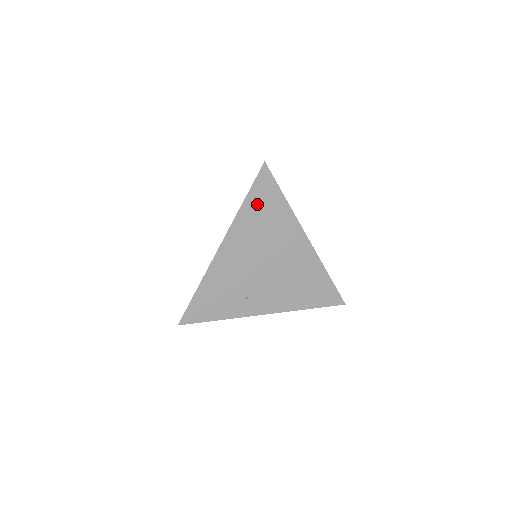
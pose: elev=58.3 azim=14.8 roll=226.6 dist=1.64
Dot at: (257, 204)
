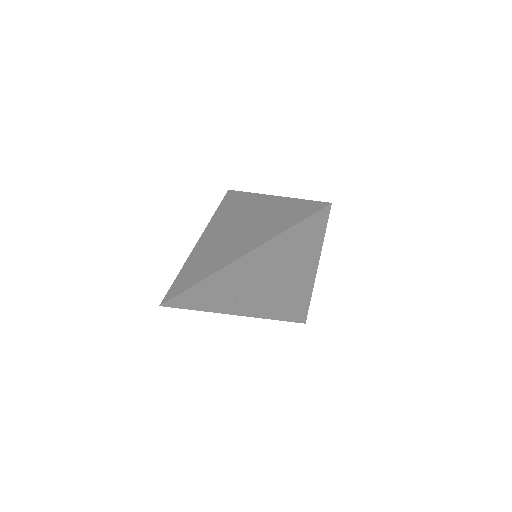
Dot at: (299, 234)
